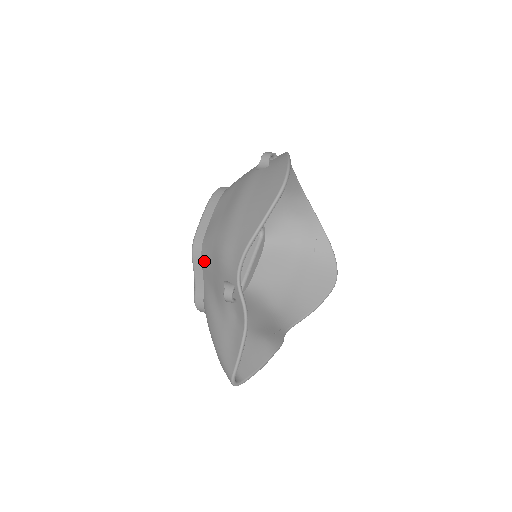
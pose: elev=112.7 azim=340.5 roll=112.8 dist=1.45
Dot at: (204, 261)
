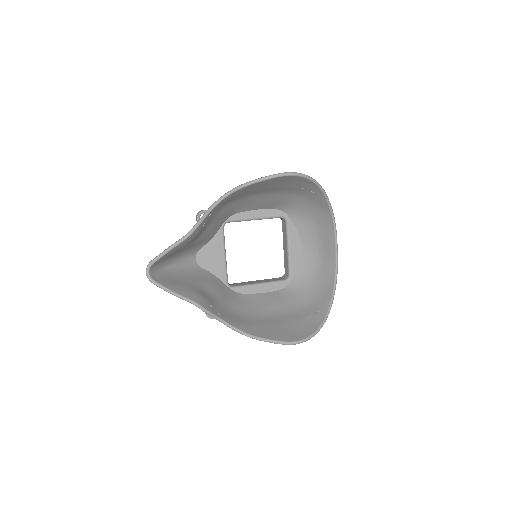
Dot at: occluded
